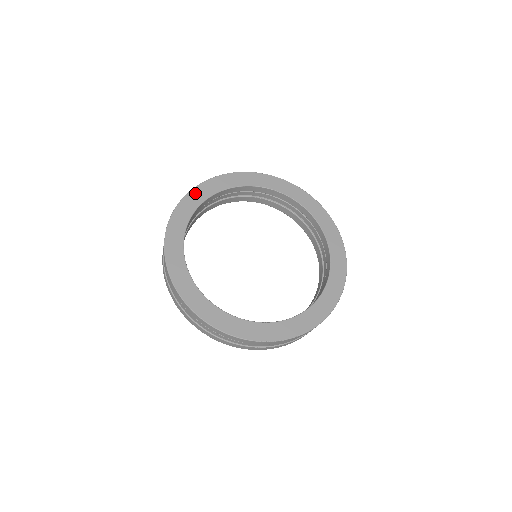
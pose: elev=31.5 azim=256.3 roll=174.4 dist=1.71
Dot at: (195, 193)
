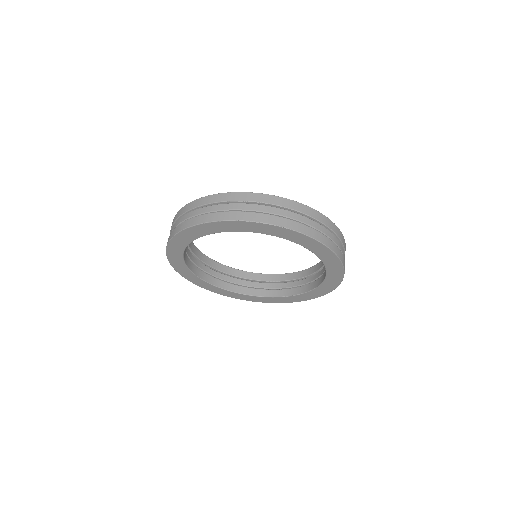
Dot at: (175, 241)
